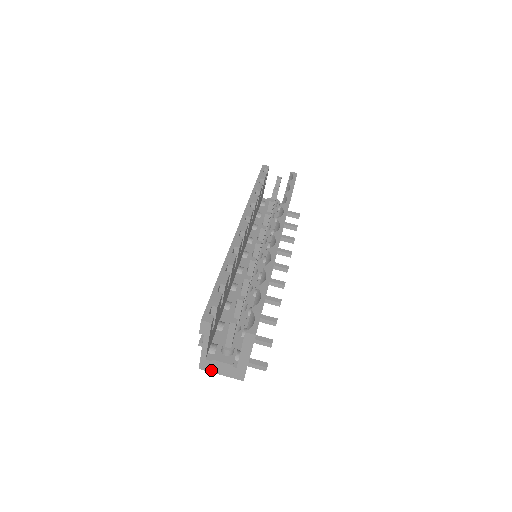
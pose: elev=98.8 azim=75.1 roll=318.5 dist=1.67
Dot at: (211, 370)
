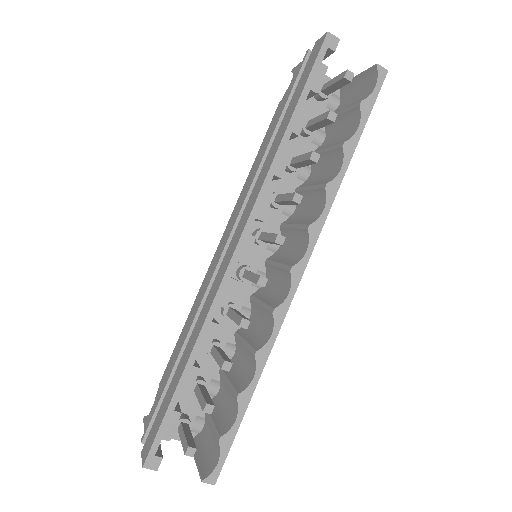
Dot at: occluded
